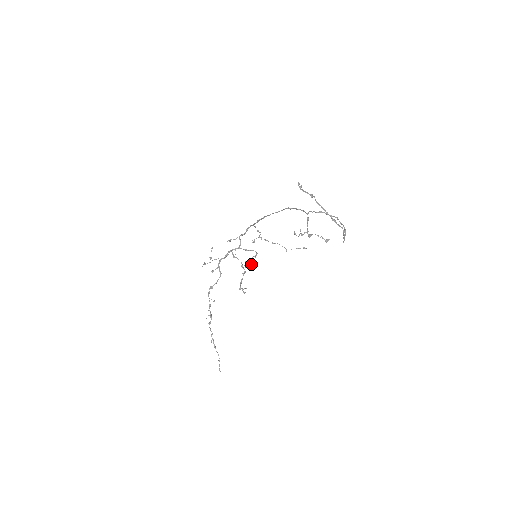
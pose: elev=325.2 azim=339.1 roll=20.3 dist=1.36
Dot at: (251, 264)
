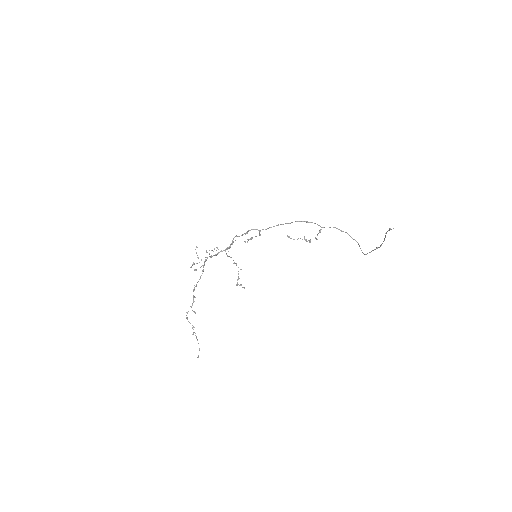
Dot at: occluded
